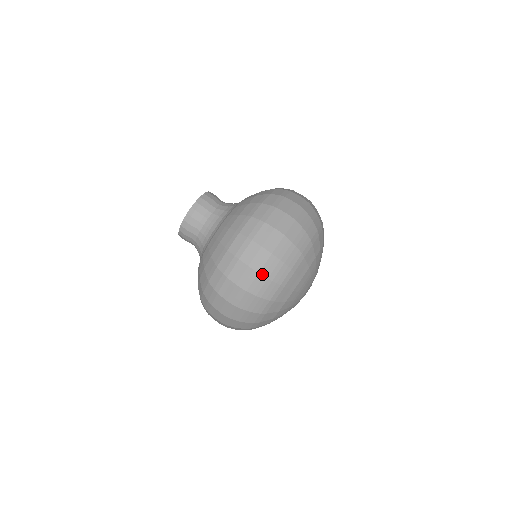
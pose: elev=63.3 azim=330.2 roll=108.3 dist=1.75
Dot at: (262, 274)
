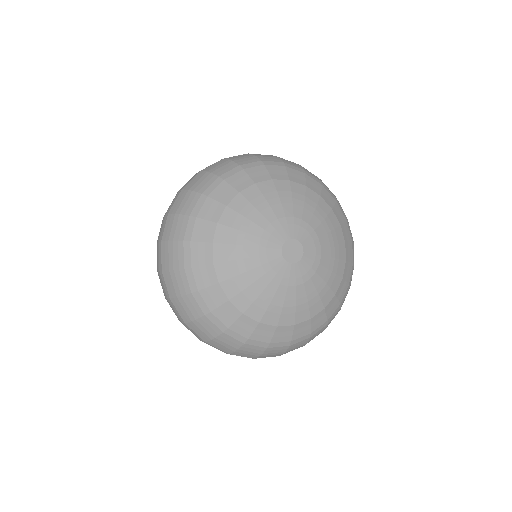
Dot at: (226, 159)
